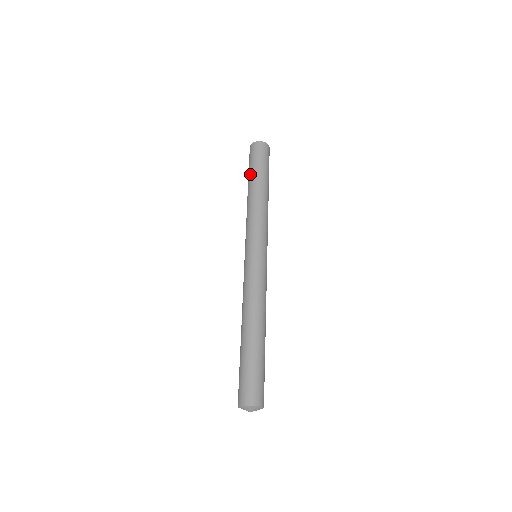
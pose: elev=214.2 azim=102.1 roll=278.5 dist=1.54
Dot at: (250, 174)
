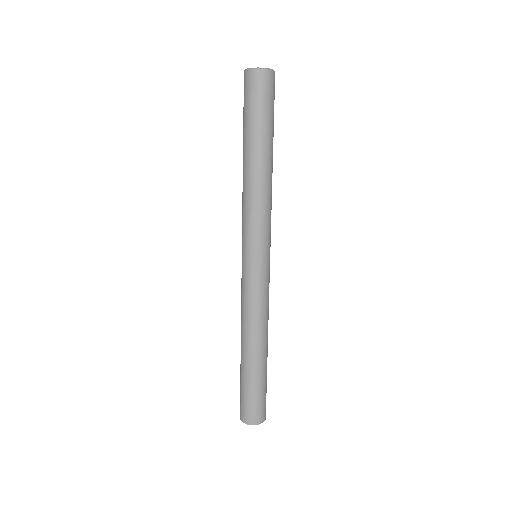
Dot at: (250, 131)
